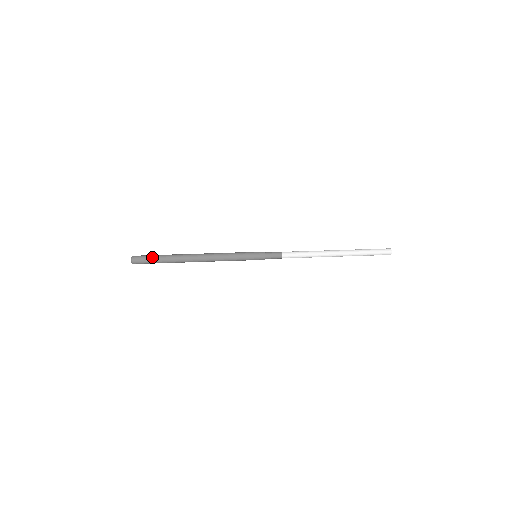
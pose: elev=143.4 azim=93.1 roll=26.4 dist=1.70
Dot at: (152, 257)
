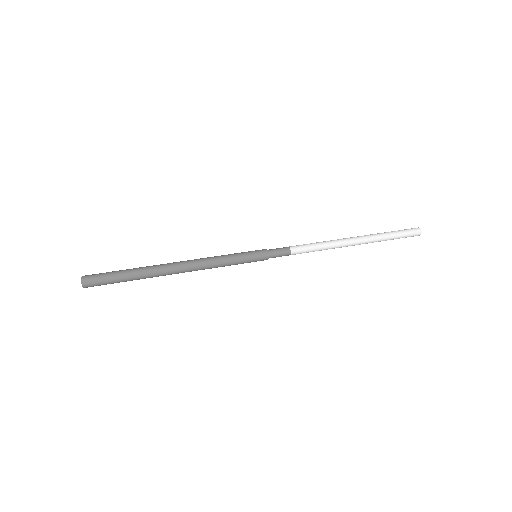
Dot at: (112, 272)
